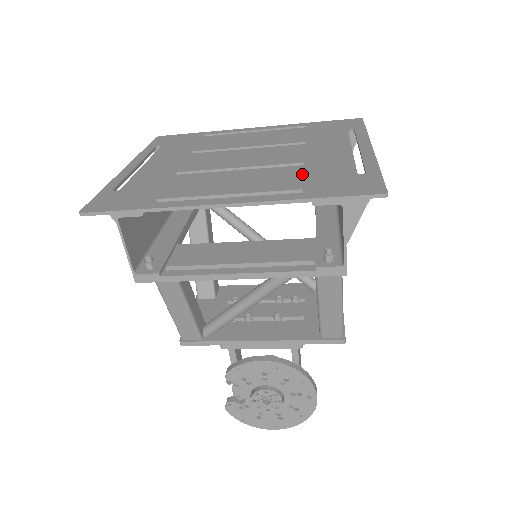
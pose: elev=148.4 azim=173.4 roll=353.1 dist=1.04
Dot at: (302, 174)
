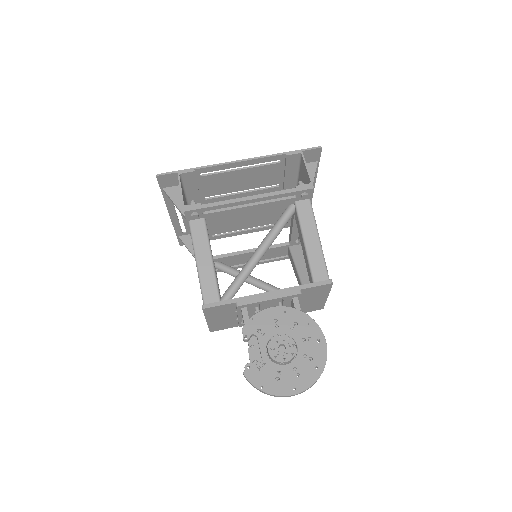
Dot at: (278, 174)
